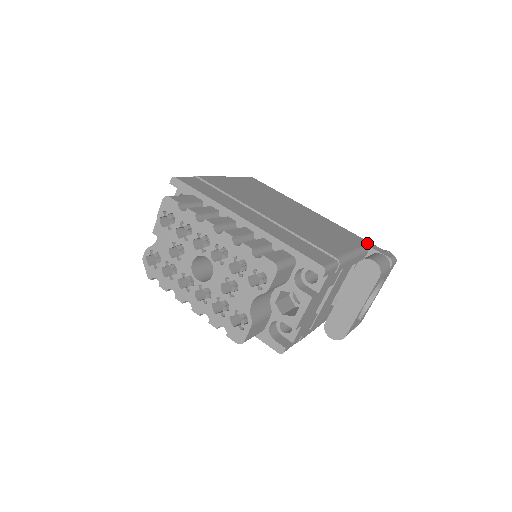
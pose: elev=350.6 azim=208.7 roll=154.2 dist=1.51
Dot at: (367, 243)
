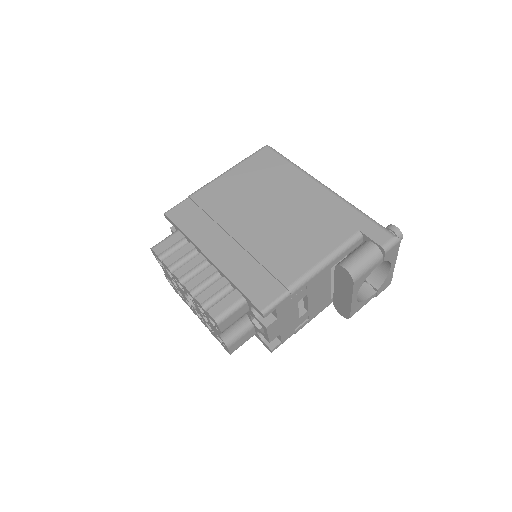
Dot at: (363, 226)
